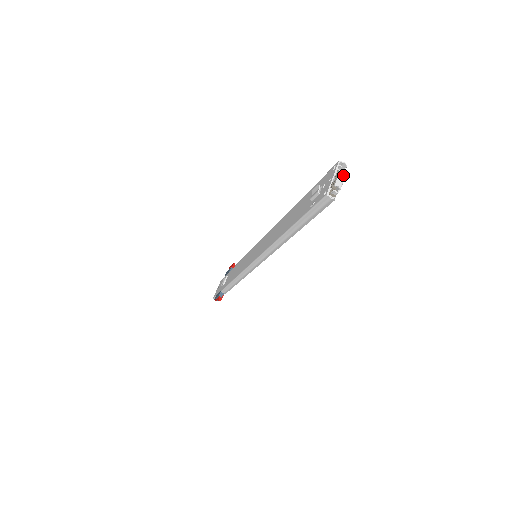
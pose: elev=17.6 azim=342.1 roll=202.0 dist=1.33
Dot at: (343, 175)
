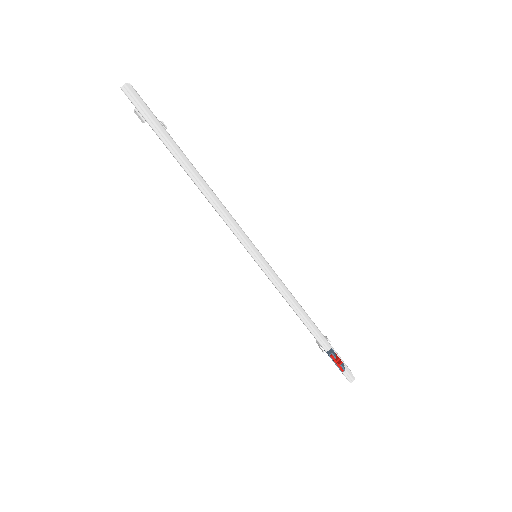
Dot at: occluded
